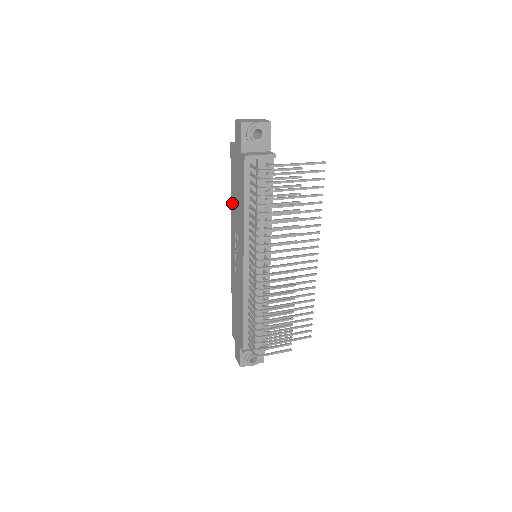
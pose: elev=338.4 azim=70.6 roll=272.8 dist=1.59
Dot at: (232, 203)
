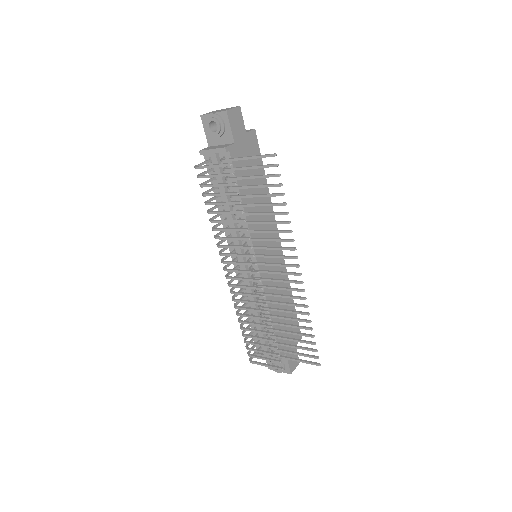
Dot at: occluded
